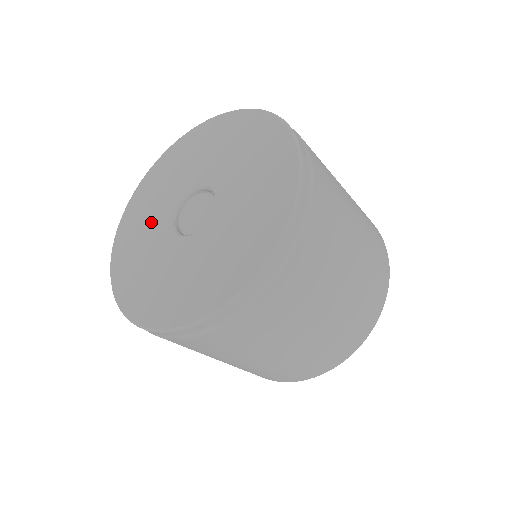
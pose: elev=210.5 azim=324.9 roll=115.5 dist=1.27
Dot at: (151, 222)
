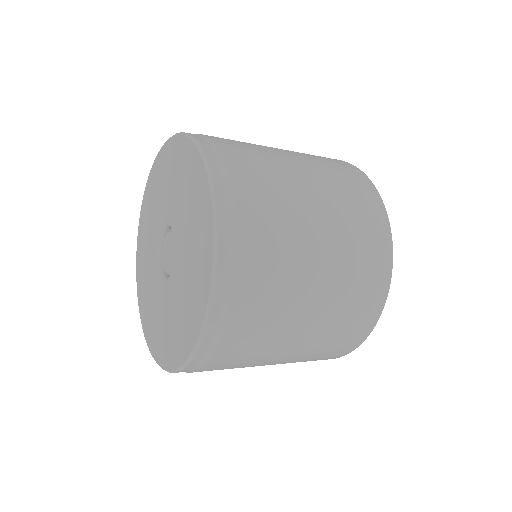
Dot at: (156, 212)
